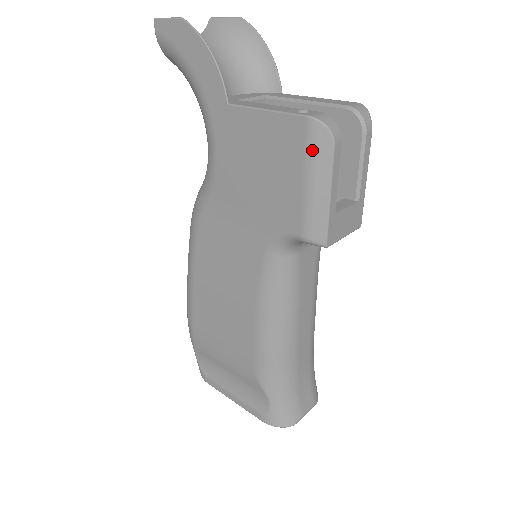
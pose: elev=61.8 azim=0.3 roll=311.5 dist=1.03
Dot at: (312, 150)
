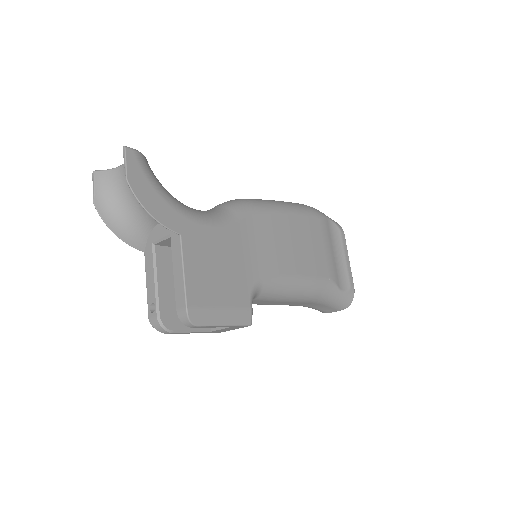
Dot at: occluded
